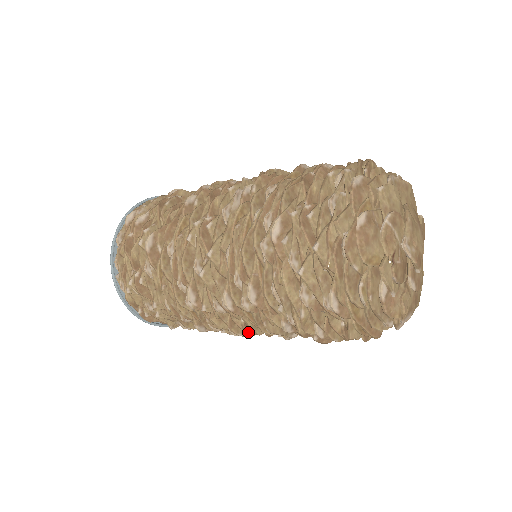
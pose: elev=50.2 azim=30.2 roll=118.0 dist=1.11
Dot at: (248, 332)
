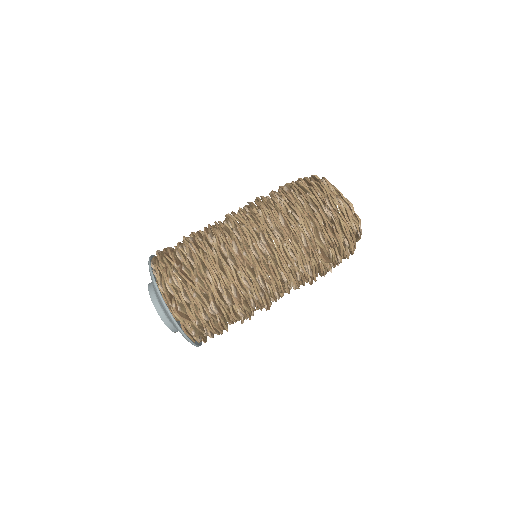
Dot at: (273, 273)
